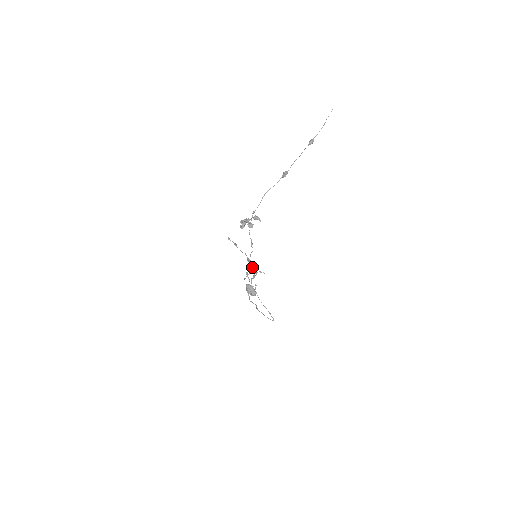
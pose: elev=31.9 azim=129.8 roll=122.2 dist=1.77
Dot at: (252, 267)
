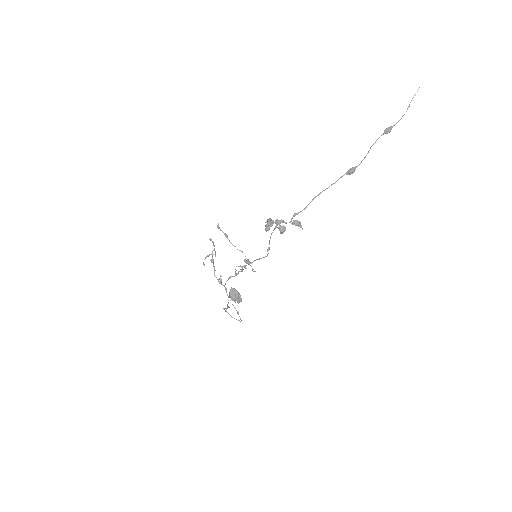
Dot at: occluded
